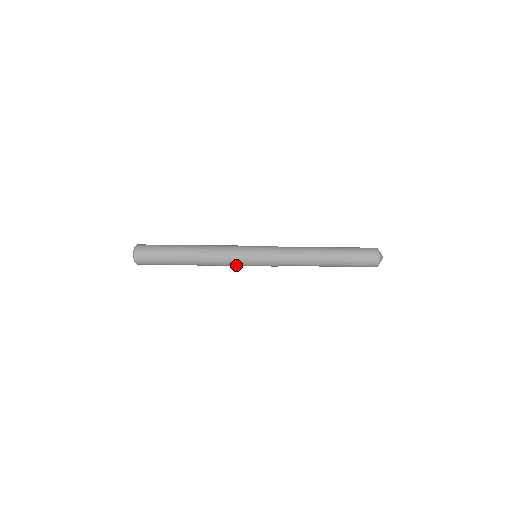
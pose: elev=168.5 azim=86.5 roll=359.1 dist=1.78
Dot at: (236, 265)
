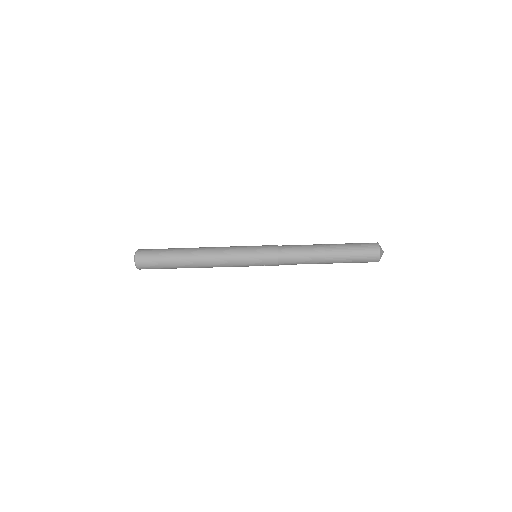
Dot at: (236, 263)
